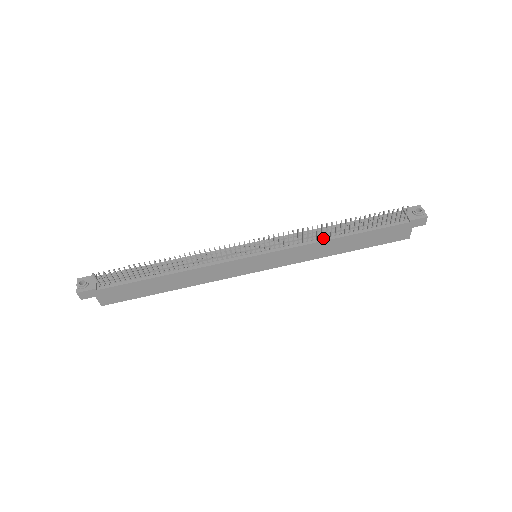
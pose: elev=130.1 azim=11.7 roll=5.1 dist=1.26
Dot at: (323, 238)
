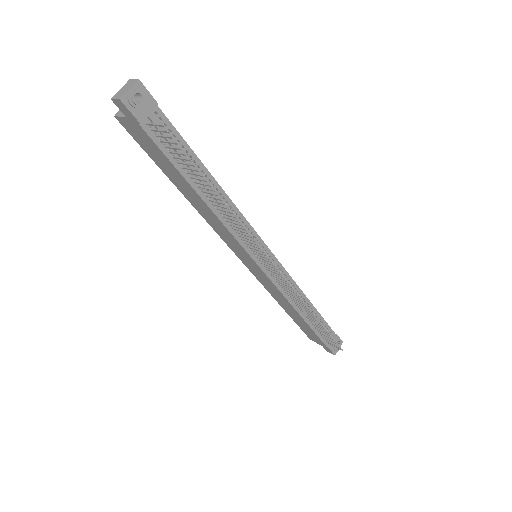
Dot at: (295, 304)
